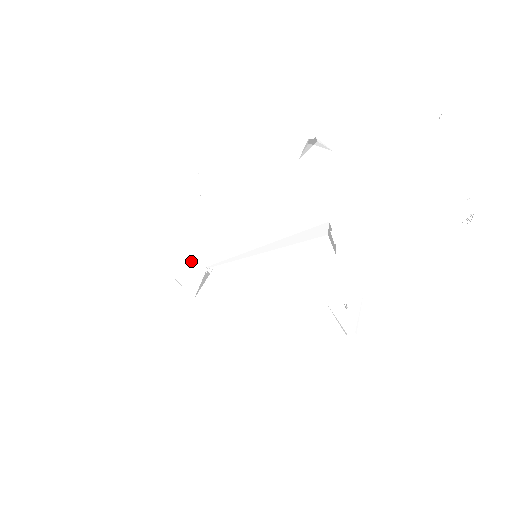
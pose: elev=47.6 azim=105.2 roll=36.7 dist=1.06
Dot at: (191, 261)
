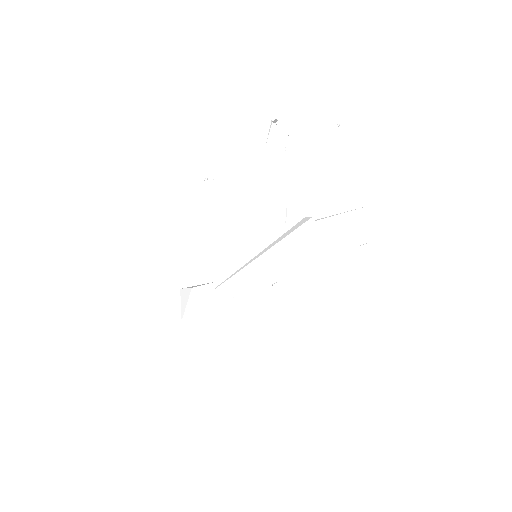
Dot at: occluded
